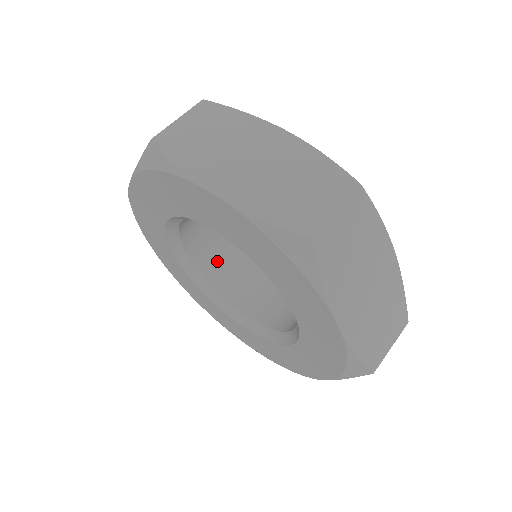
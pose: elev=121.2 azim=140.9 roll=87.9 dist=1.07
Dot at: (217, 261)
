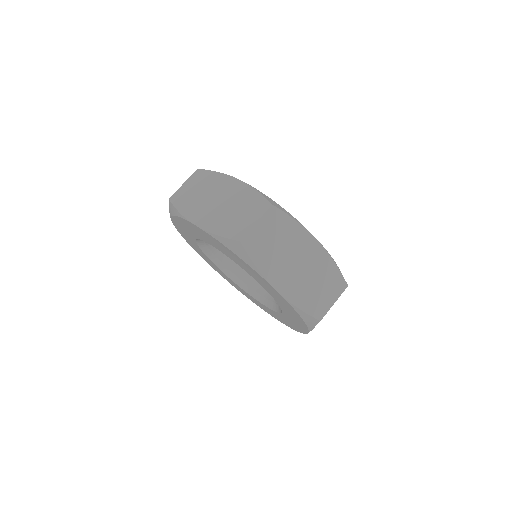
Dot at: occluded
